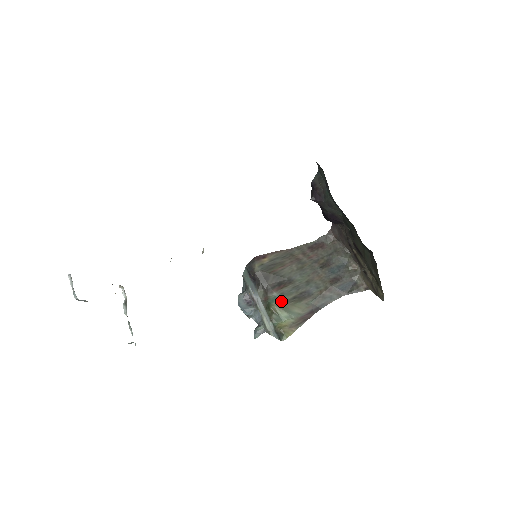
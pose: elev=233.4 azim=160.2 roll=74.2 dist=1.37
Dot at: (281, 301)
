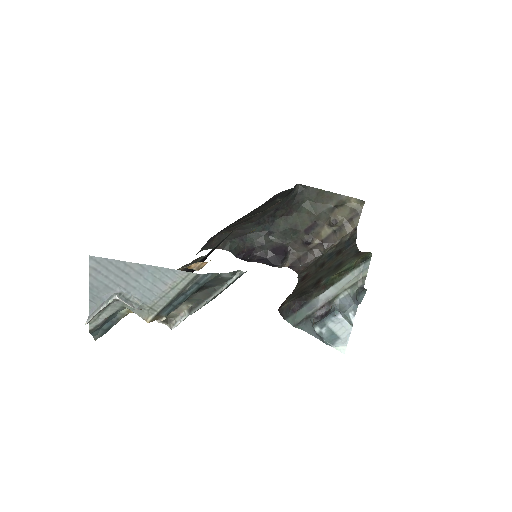
Dot at: (332, 274)
